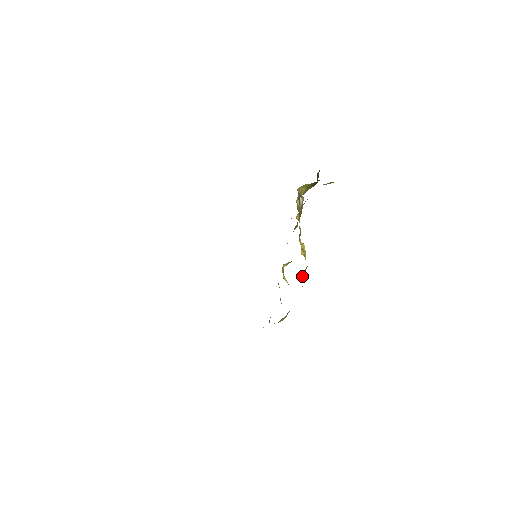
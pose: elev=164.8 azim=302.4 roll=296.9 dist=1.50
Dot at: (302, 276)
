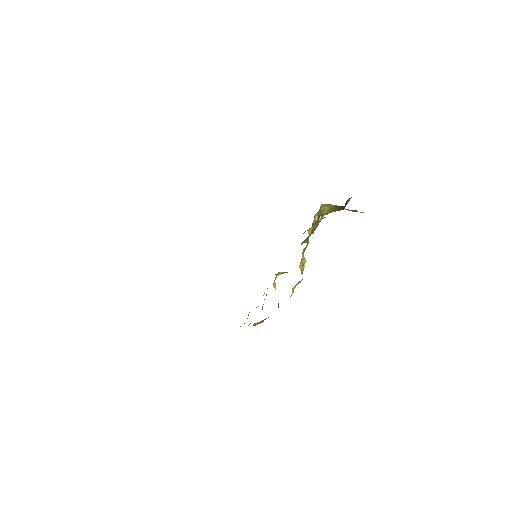
Dot at: (292, 288)
